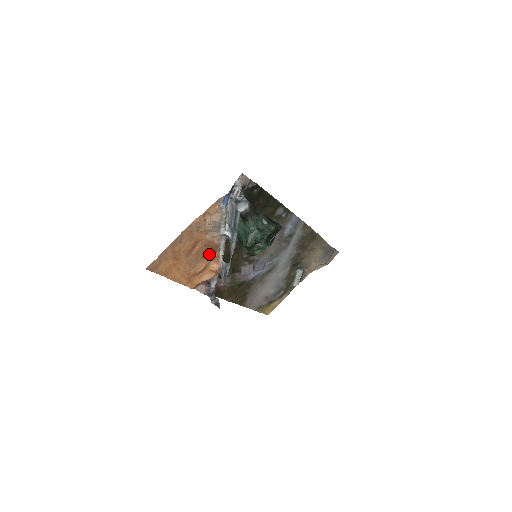
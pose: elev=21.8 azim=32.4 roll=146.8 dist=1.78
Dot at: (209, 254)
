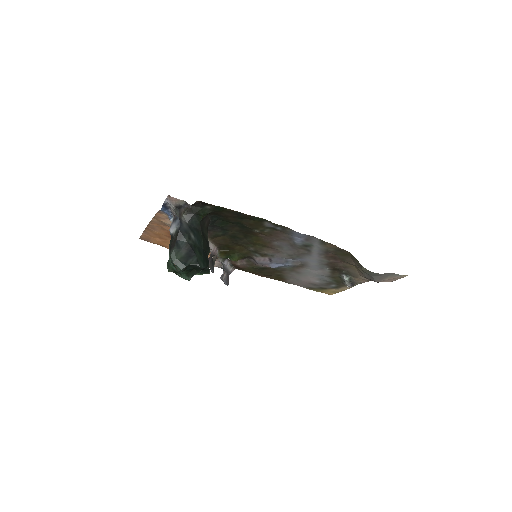
Dot at: occluded
